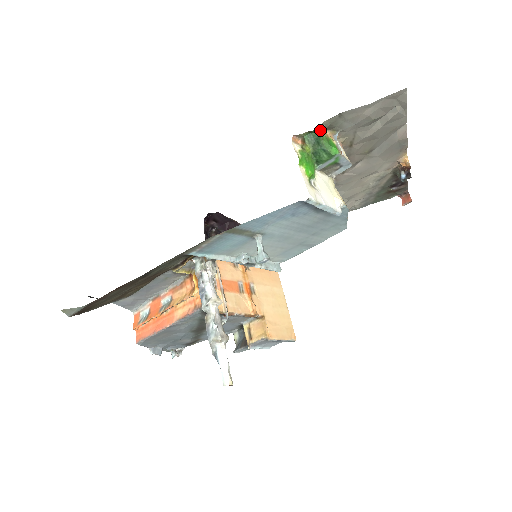
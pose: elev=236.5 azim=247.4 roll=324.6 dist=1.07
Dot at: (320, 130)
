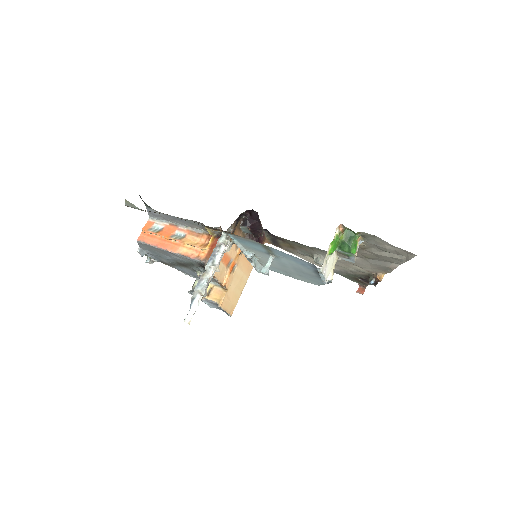
Dot at: (357, 234)
